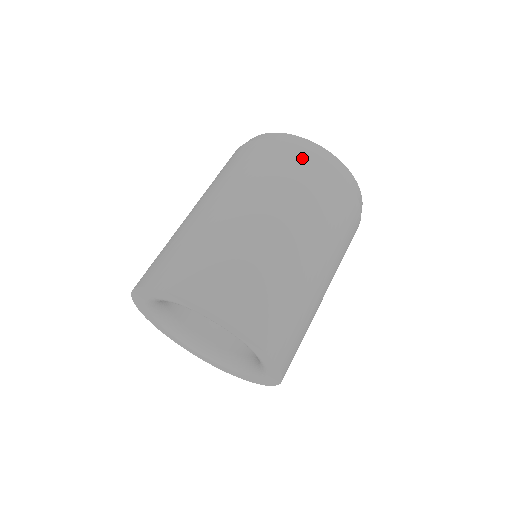
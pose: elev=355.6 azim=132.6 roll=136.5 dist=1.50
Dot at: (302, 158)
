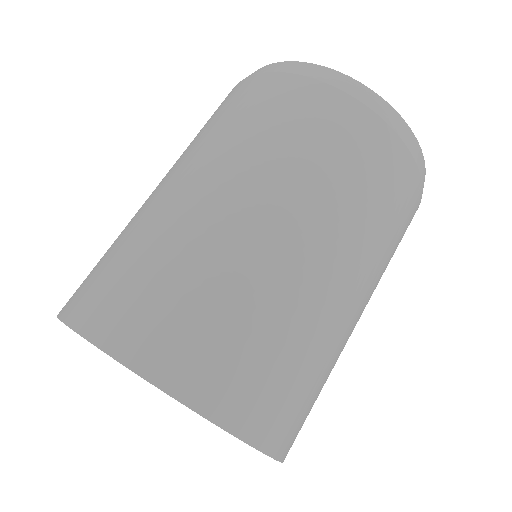
Dot at: (230, 94)
